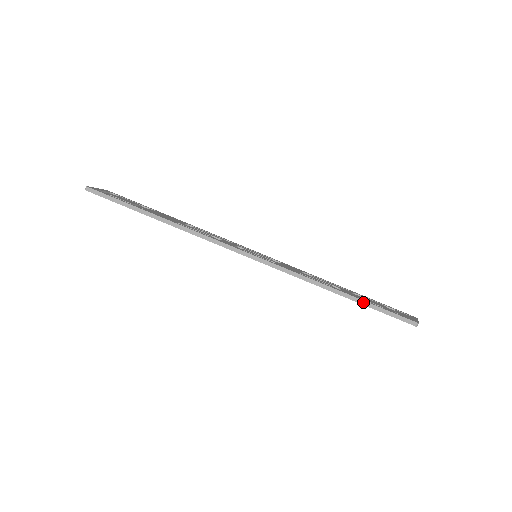
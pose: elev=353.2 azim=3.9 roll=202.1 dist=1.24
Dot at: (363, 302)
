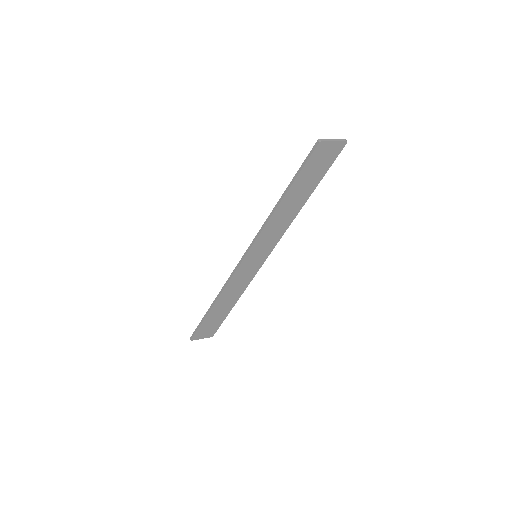
Dot at: (291, 183)
